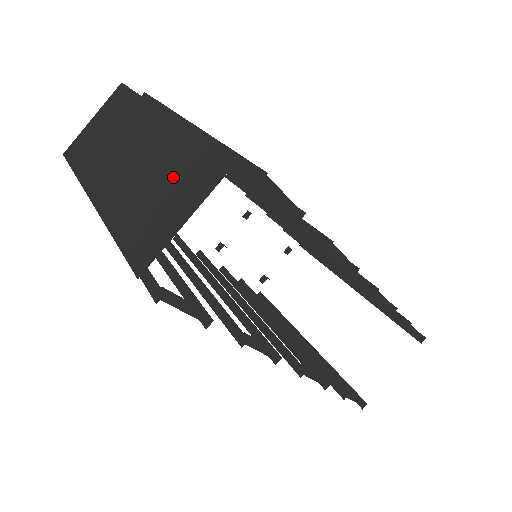
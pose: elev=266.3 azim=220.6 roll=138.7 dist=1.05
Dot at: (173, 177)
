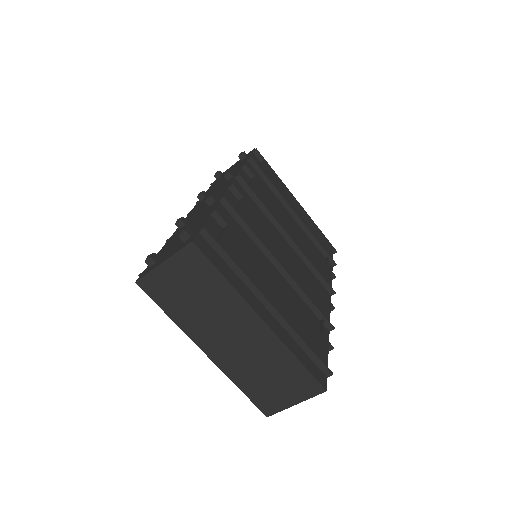
Dot at: (282, 377)
